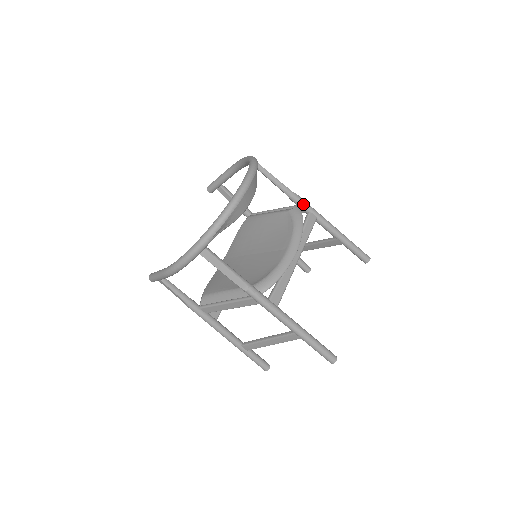
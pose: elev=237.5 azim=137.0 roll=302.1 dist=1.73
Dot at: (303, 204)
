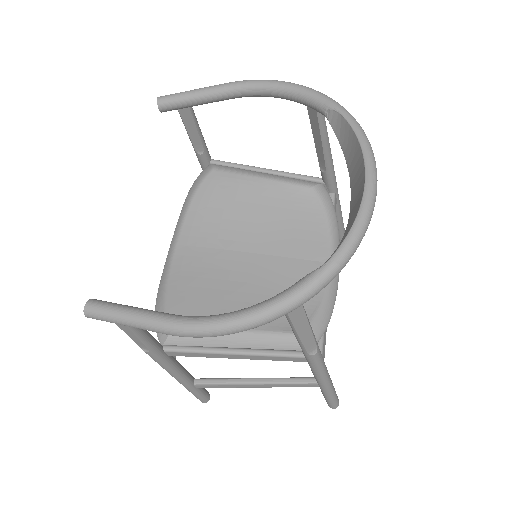
Dot at: (334, 181)
